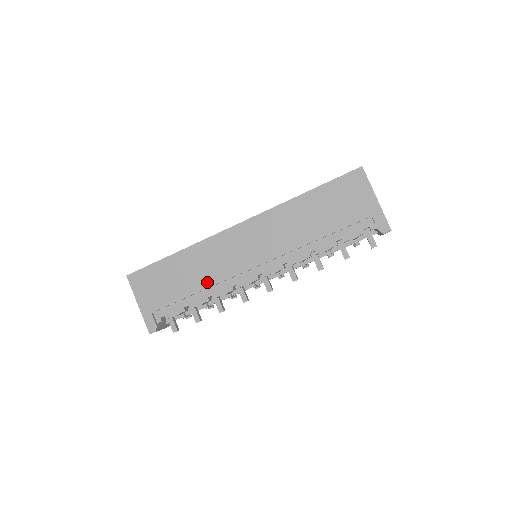
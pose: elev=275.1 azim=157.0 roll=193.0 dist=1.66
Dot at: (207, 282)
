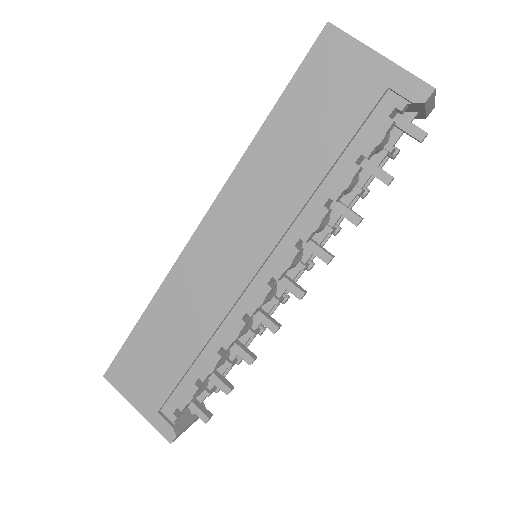
Dot at: (204, 331)
